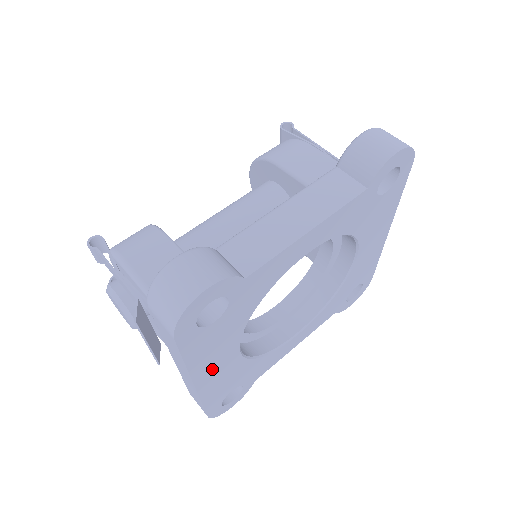
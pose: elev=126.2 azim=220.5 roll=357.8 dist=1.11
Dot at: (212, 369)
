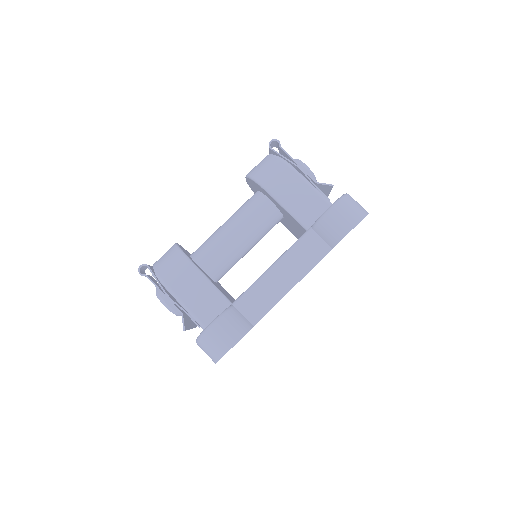
Dot at: occluded
